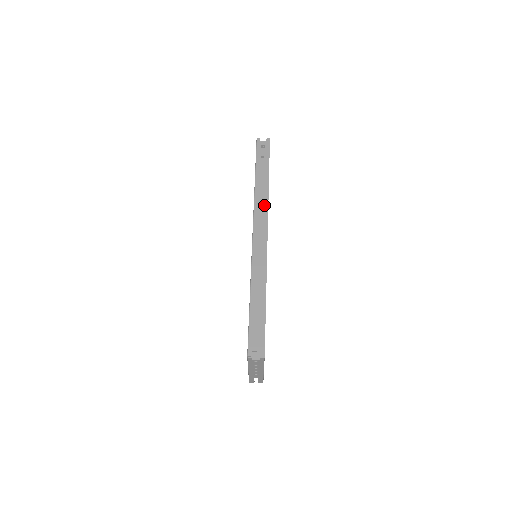
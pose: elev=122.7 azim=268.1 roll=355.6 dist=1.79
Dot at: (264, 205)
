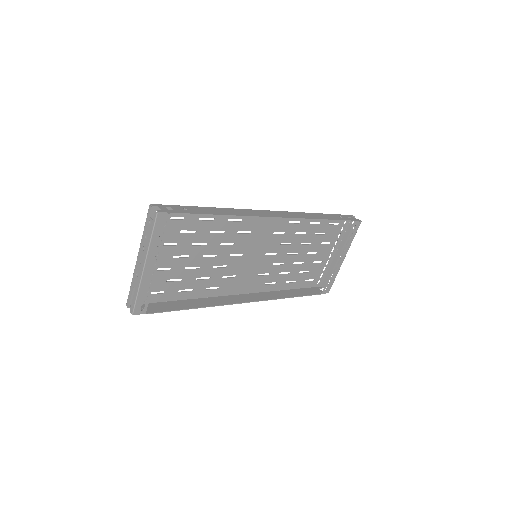
Dot at: (301, 216)
